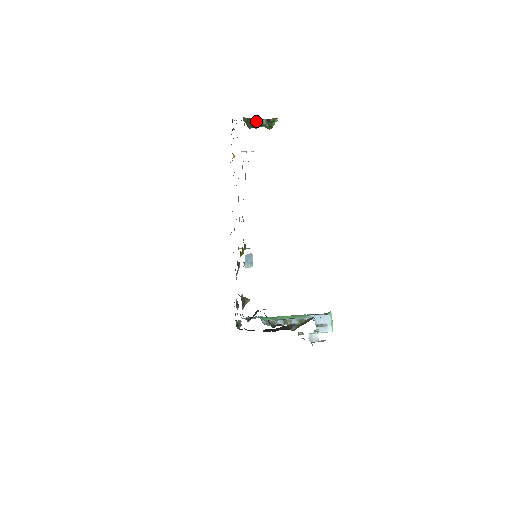
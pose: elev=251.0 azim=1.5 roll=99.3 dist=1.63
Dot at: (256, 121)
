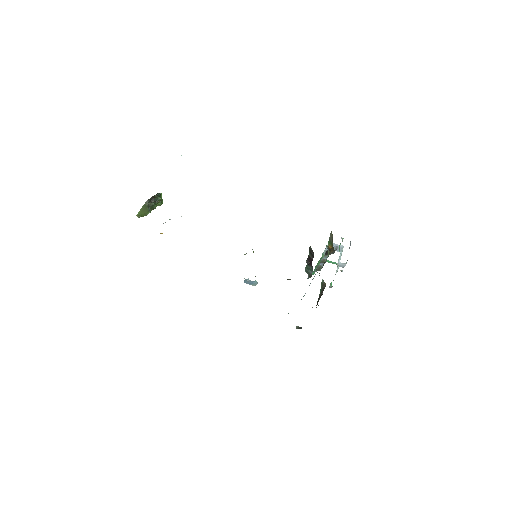
Dot at: (151, 201)
